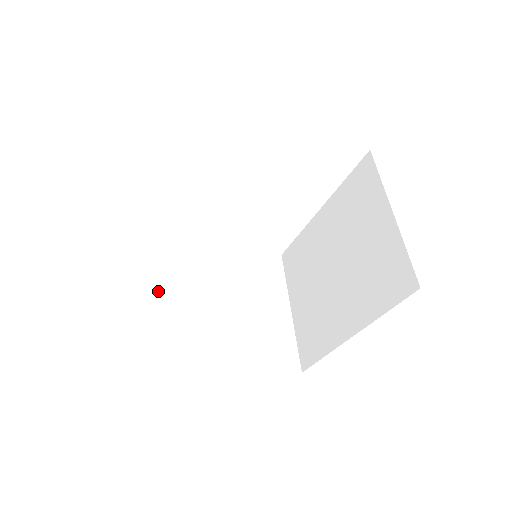
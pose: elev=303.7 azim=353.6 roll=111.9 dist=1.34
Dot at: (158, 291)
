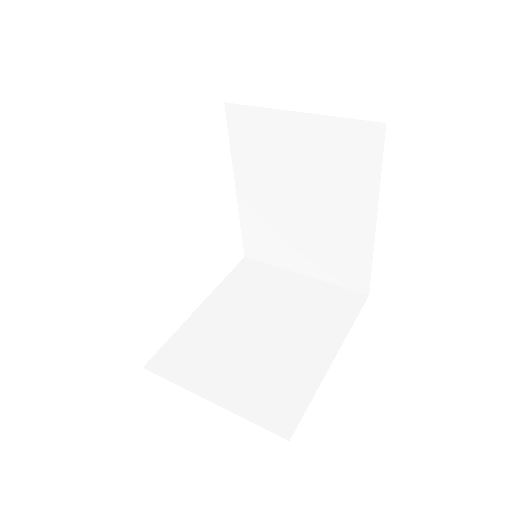
Dot at: (222, 379)
